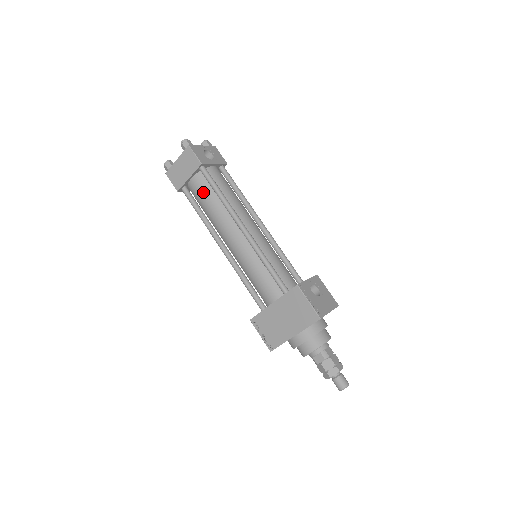
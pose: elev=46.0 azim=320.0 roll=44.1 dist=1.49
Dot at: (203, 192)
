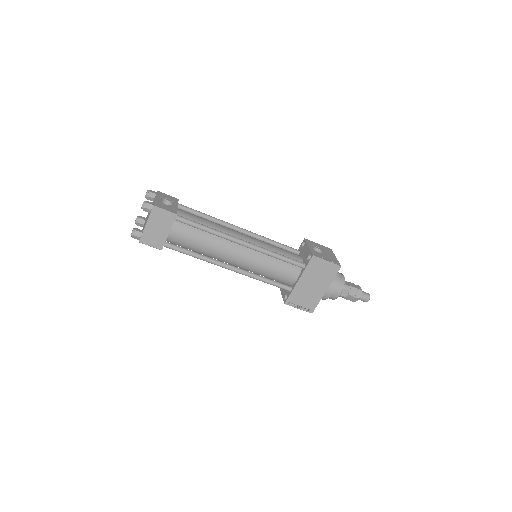
Dot at: (188, 236)
